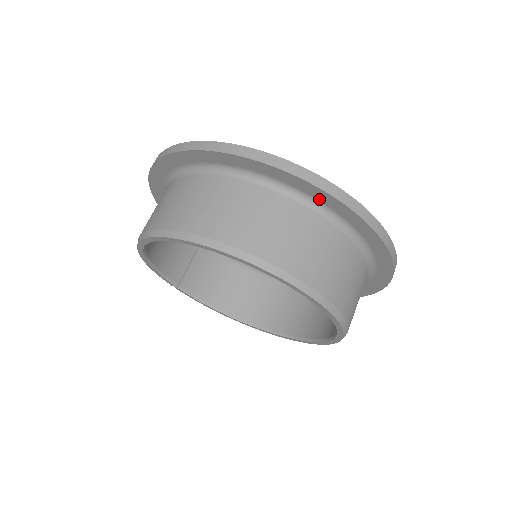
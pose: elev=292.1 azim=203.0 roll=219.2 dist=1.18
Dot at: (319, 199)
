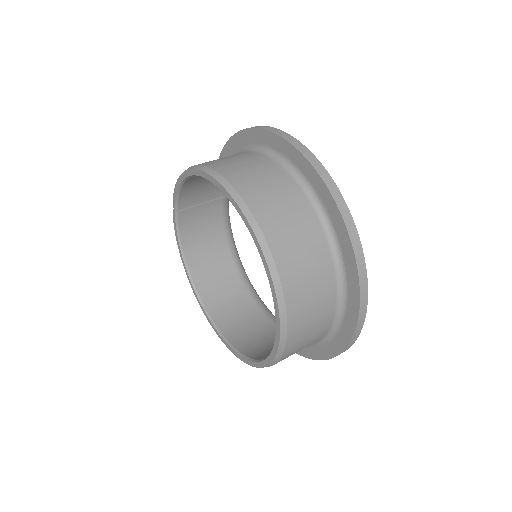
Dot at: (349, 283)
